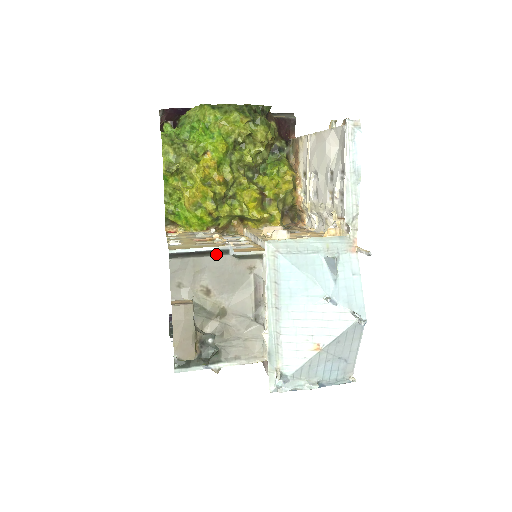
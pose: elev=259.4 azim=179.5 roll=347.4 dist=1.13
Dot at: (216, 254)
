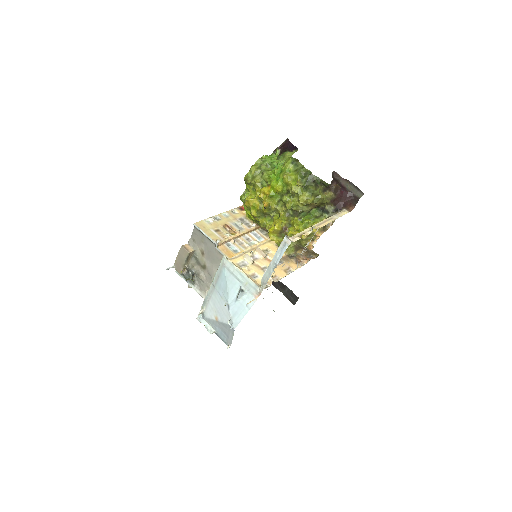
Dot at: (212, 241)
